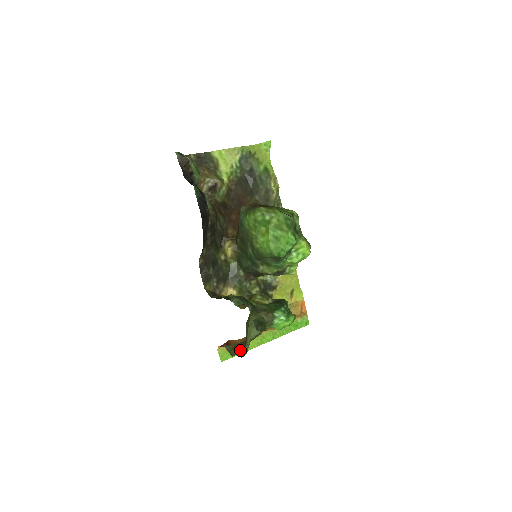
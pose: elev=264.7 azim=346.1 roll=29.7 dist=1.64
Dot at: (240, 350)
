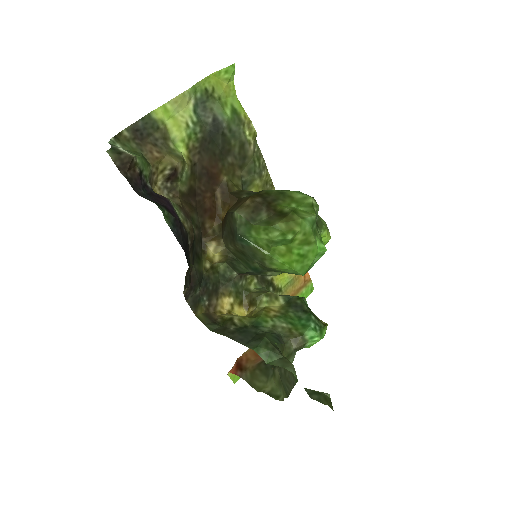
Dot at: (264, 379)
